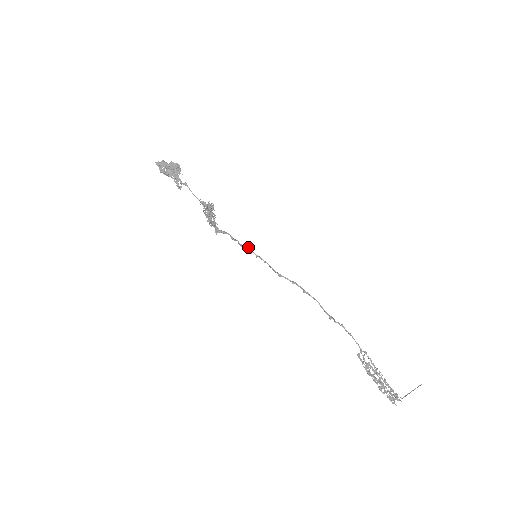
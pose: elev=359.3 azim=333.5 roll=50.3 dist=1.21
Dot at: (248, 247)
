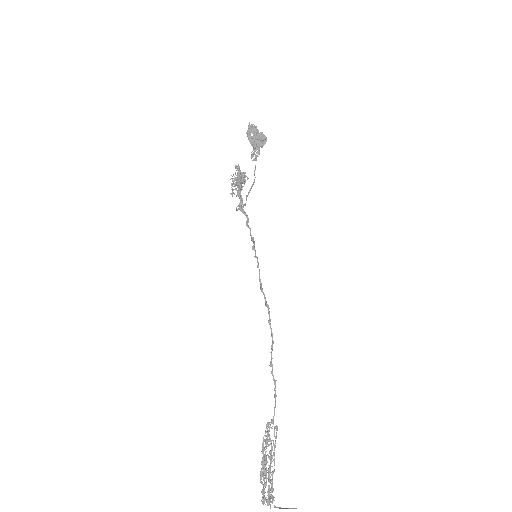
Dot at: occluded
